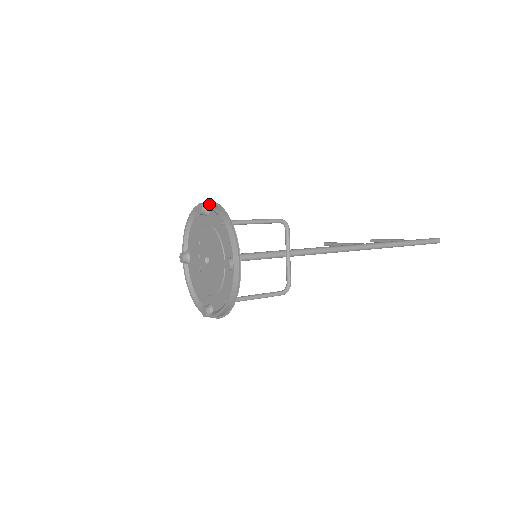
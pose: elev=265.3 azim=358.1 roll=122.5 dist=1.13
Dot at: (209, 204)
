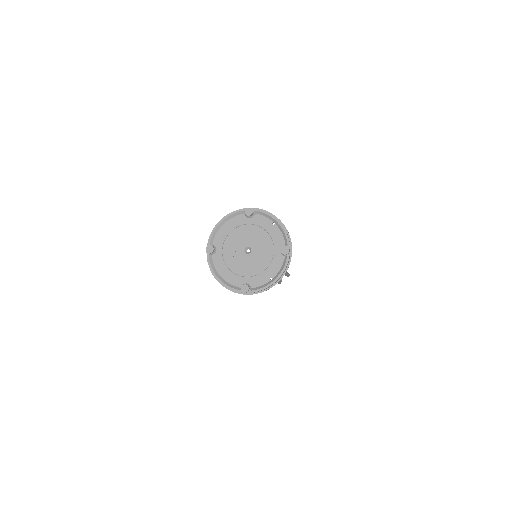
Dot at: (260, 209)
